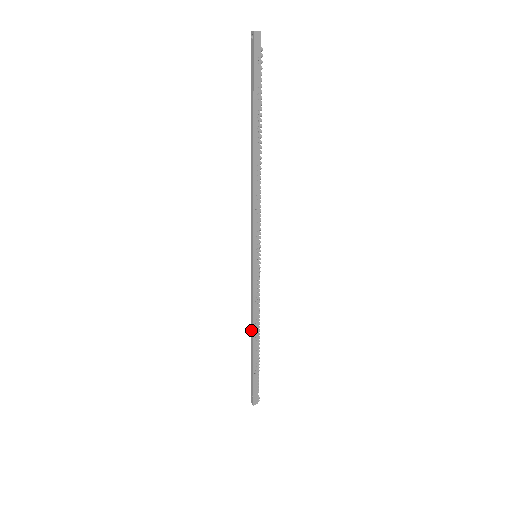
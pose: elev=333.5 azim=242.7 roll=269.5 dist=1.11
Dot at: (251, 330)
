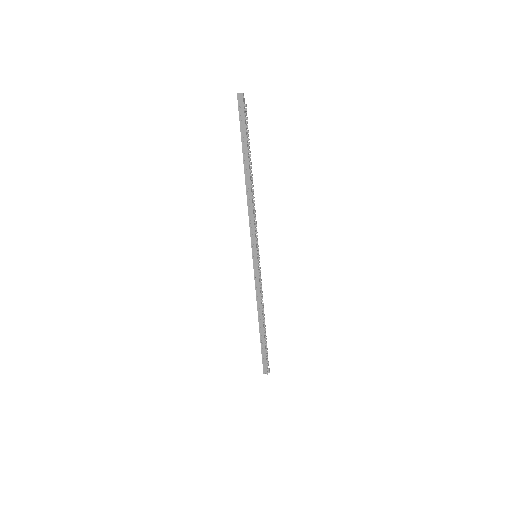
Dot at: (258, 313)
